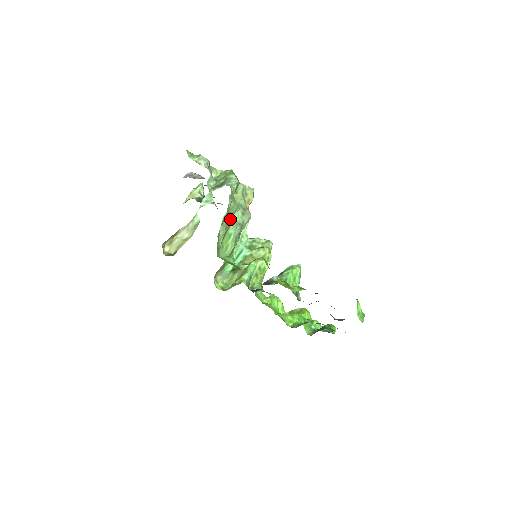
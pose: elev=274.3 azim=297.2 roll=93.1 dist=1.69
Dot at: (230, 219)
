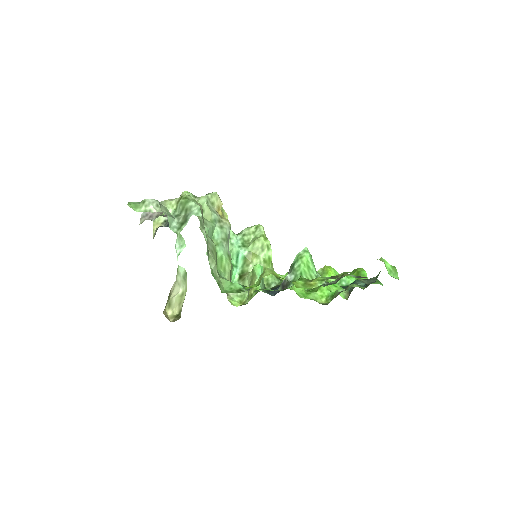
Dot at: (212, 243)
